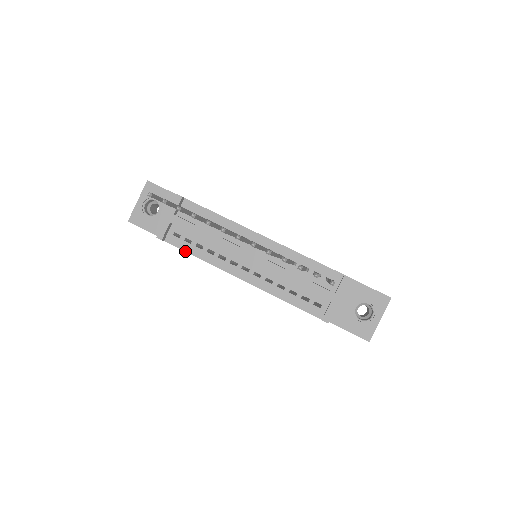
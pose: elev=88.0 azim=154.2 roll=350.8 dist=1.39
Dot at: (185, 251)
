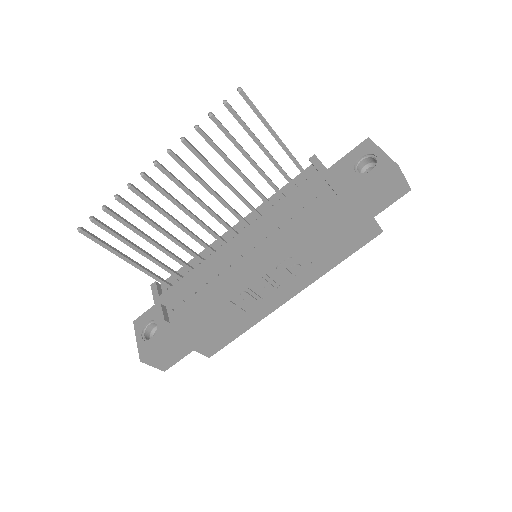
Dot at: (191, 306)
